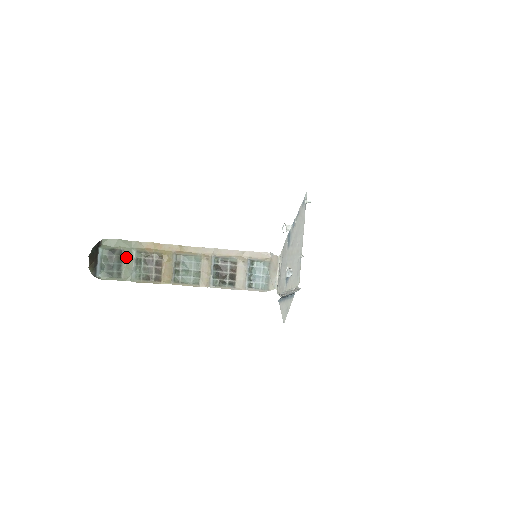
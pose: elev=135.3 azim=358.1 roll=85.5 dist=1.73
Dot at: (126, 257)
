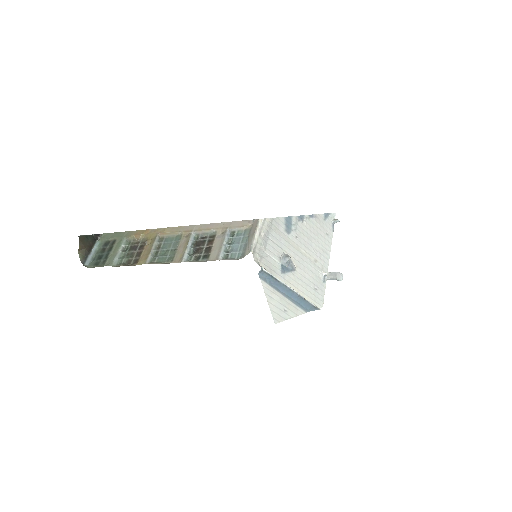
Dot at: (116, 246)
